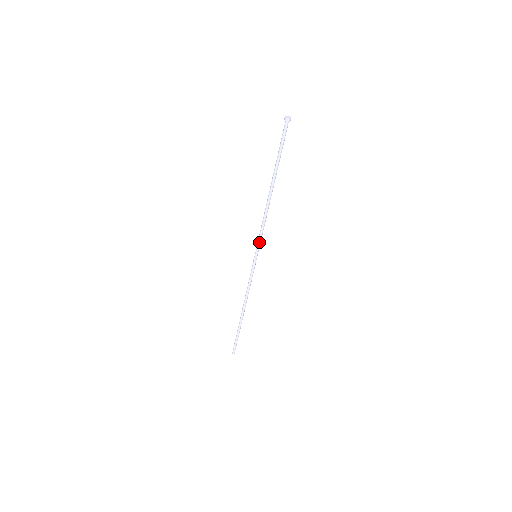
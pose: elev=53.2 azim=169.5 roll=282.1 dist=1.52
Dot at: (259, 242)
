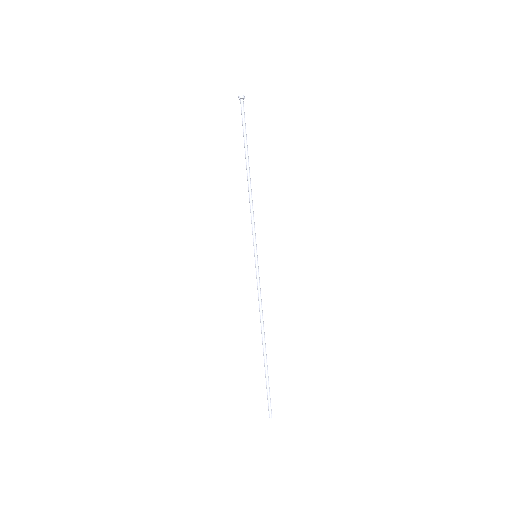
Dot at: (254, 236)
